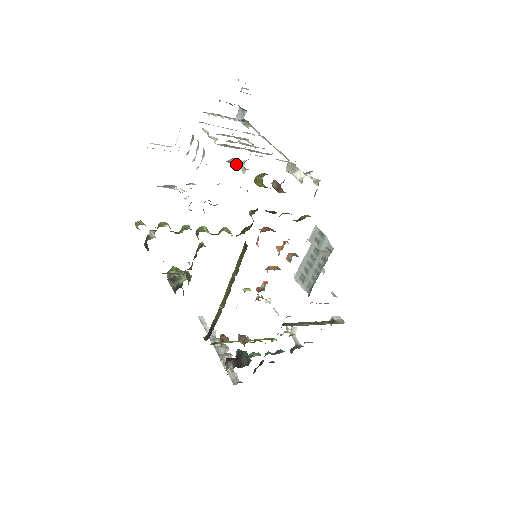
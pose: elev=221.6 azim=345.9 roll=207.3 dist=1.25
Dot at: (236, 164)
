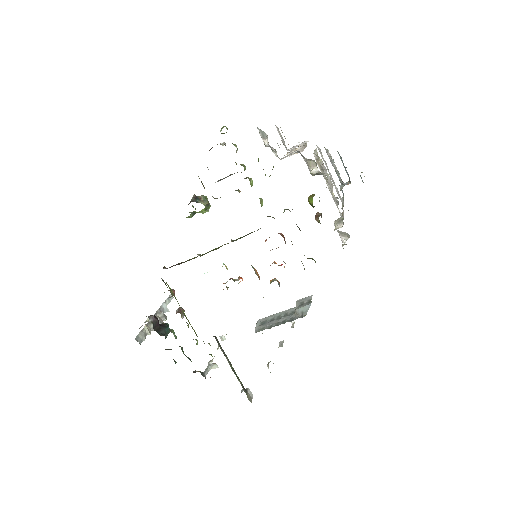
Dot at: (312, 170)
